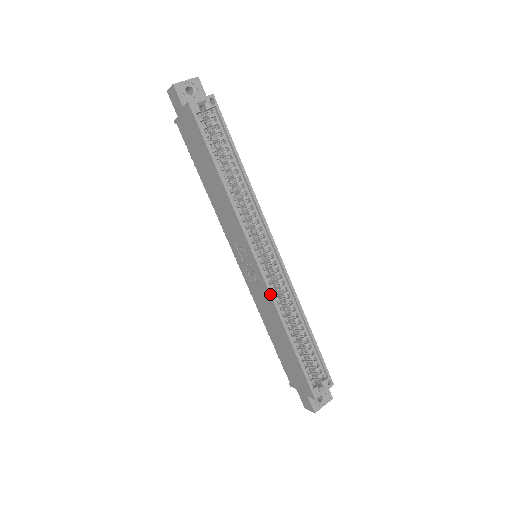
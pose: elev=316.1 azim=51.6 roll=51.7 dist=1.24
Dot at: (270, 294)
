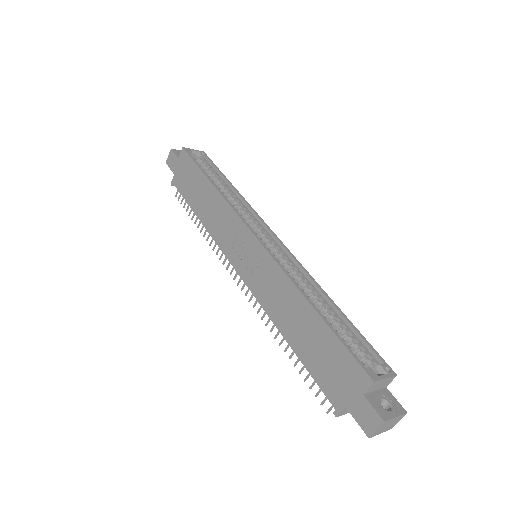
Dot at: (276, 262)
